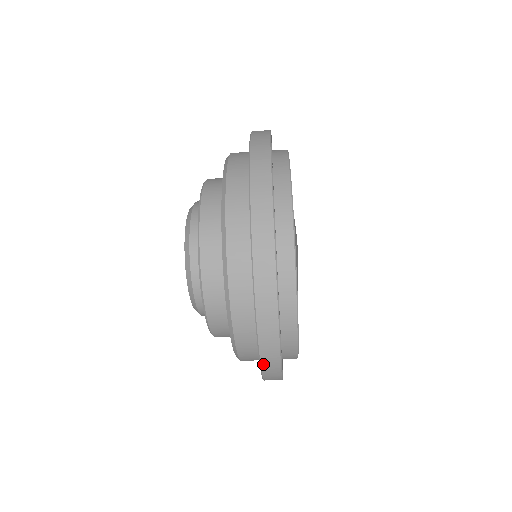
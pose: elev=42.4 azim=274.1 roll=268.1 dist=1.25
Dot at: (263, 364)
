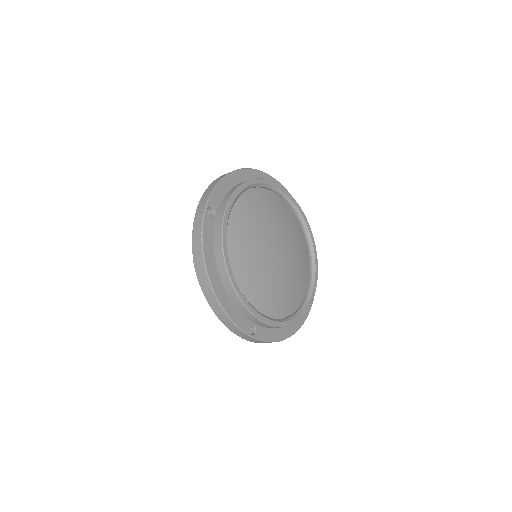
Dot at: (241, 337)
